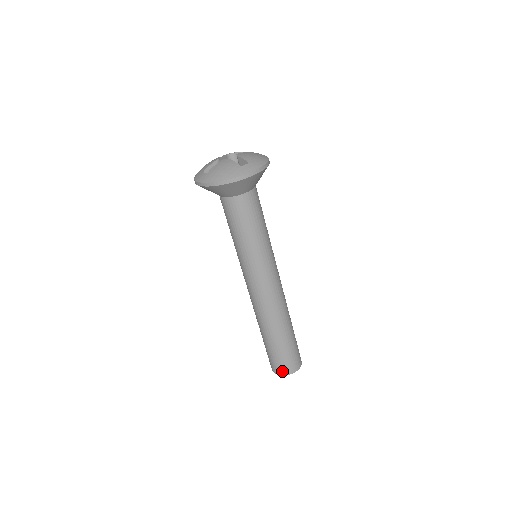
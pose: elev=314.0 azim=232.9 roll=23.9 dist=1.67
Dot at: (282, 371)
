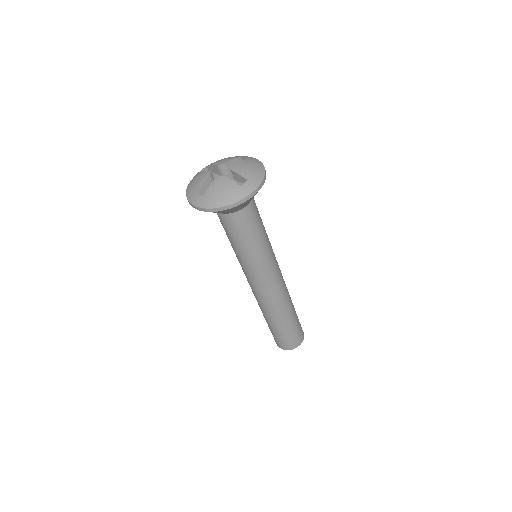
Dot at: (288, 347)
